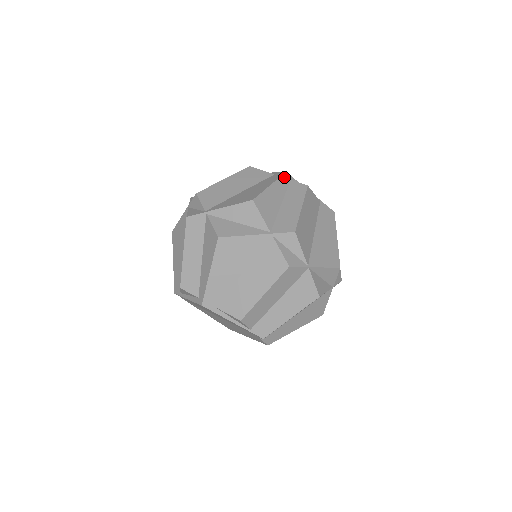
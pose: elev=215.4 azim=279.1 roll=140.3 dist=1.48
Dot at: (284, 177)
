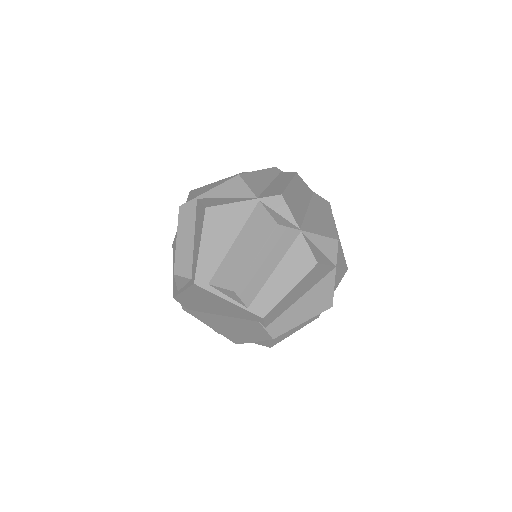
Dot at: (273, 169)
